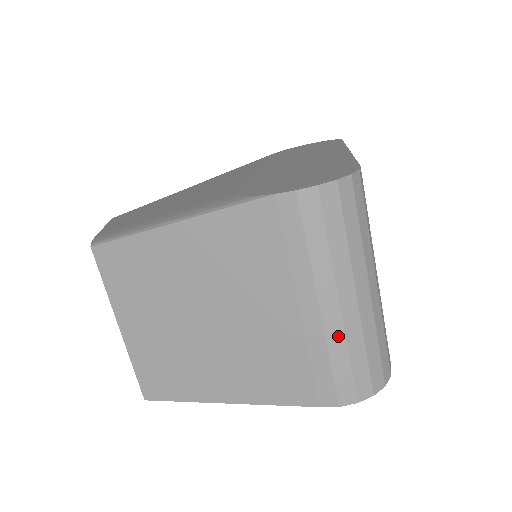
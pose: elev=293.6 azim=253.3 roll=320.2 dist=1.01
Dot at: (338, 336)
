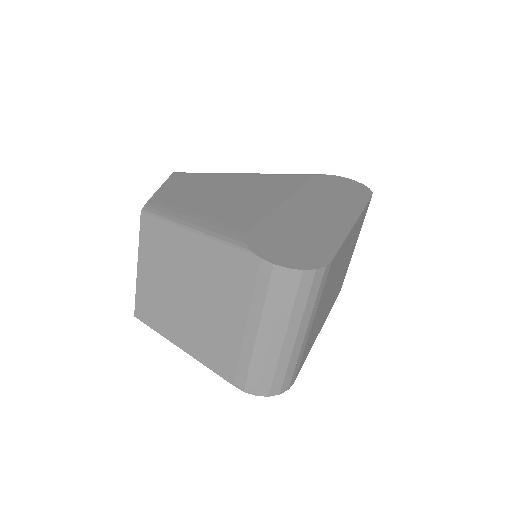
Dot at: (261, 355)
